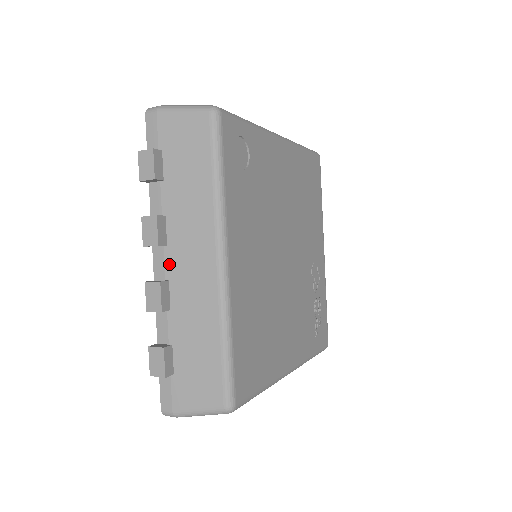
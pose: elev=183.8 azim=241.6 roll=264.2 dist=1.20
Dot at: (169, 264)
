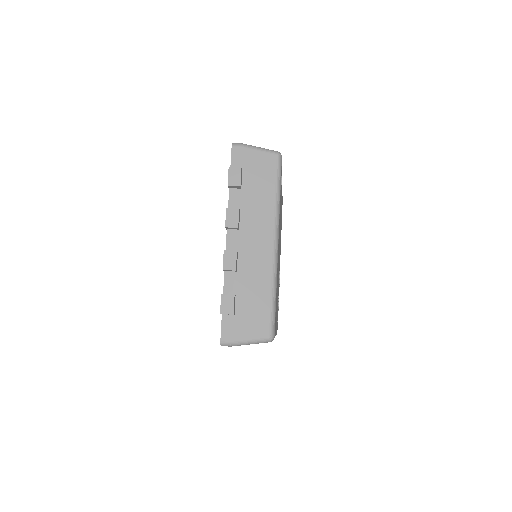
Dot at: (239, 241)
